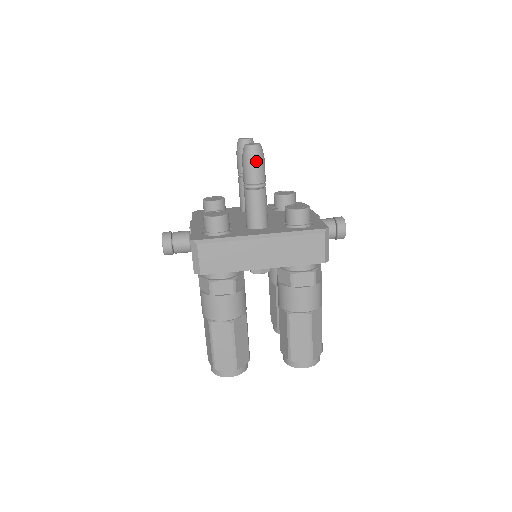
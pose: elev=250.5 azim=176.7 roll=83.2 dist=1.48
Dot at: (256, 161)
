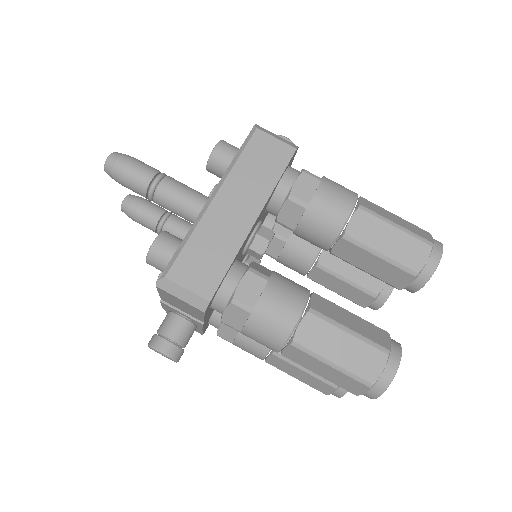
Dot at: (127, 163)
